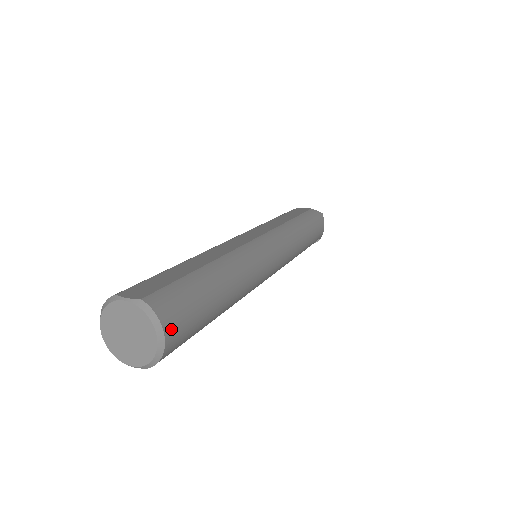
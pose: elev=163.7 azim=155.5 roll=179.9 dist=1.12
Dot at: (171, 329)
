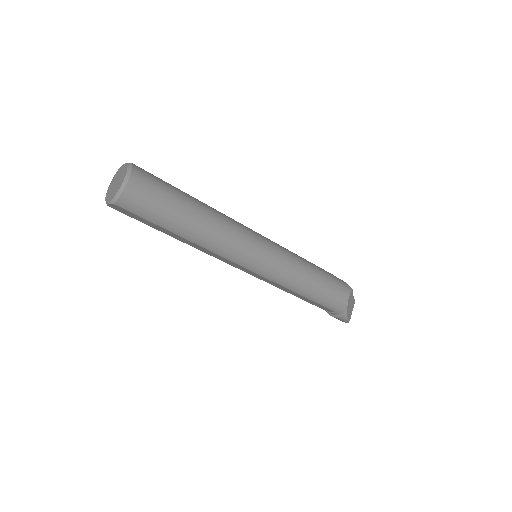
Dot at: (136, 181)
